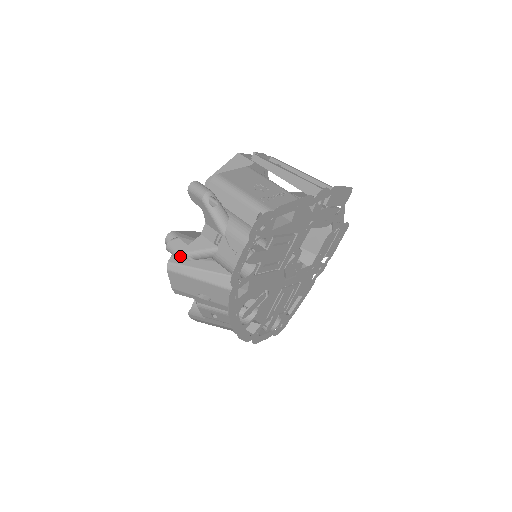
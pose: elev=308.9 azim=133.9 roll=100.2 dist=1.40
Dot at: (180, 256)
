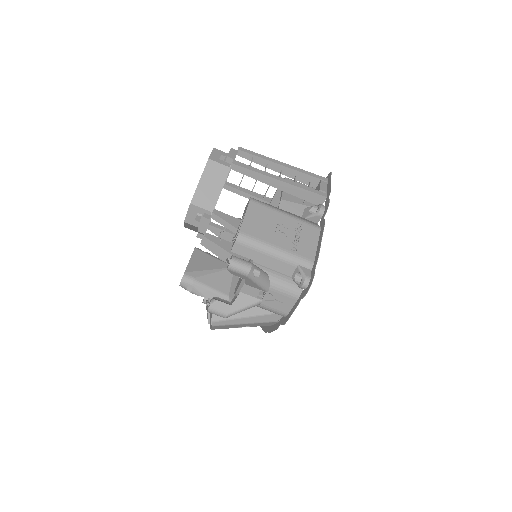
Dot at: (227, 317)
